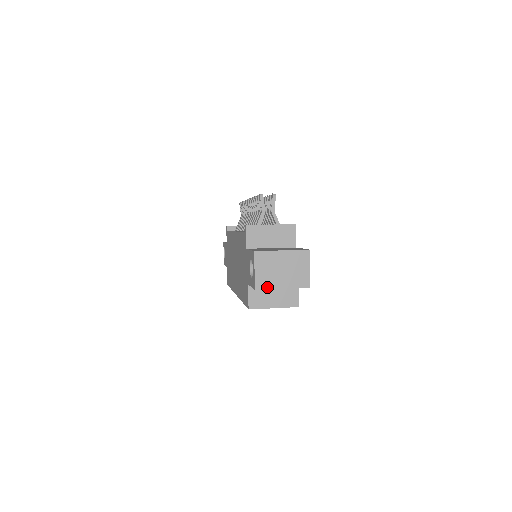
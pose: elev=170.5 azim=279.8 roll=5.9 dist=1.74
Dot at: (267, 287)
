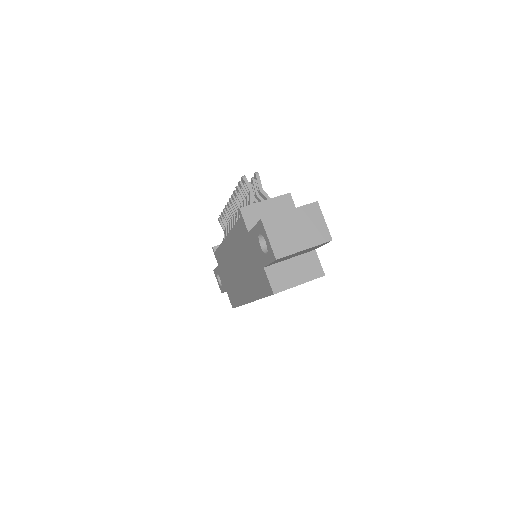
Dot at: (288, 253)
